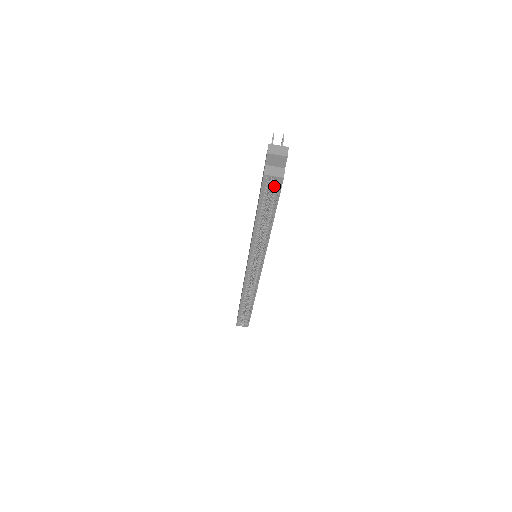
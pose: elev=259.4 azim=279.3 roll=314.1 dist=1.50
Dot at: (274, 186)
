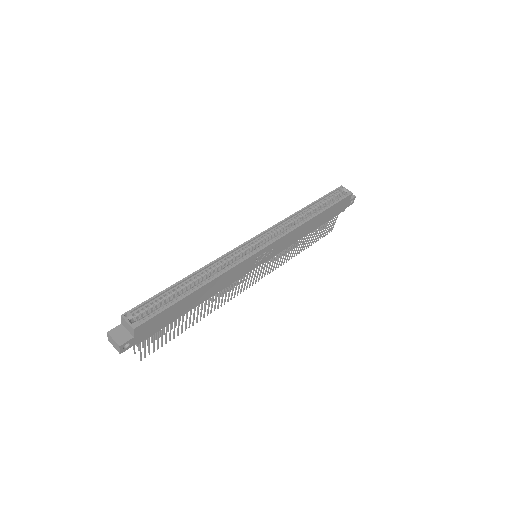
Dot at: (341, 196)
